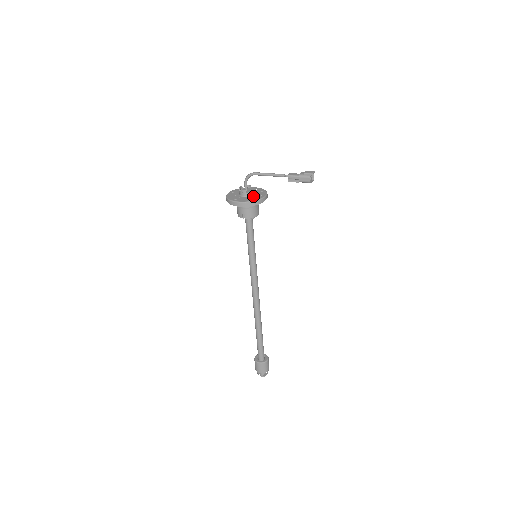
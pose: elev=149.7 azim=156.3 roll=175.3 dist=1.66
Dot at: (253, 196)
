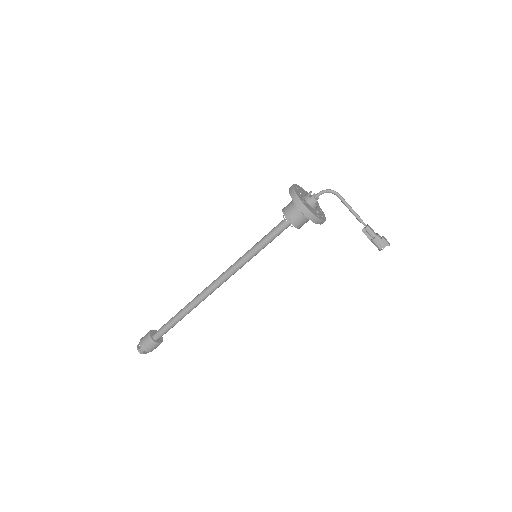
Dot at: (317, 211)
